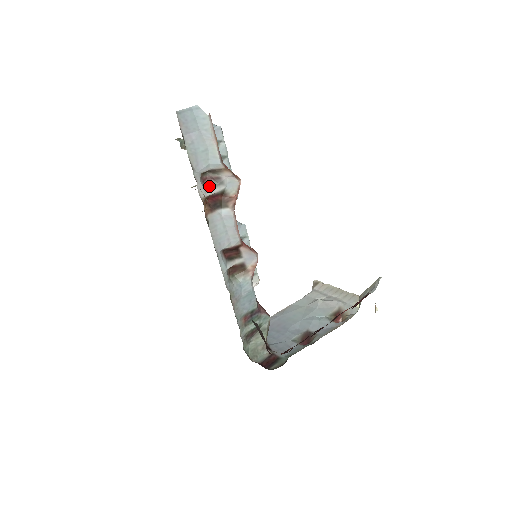
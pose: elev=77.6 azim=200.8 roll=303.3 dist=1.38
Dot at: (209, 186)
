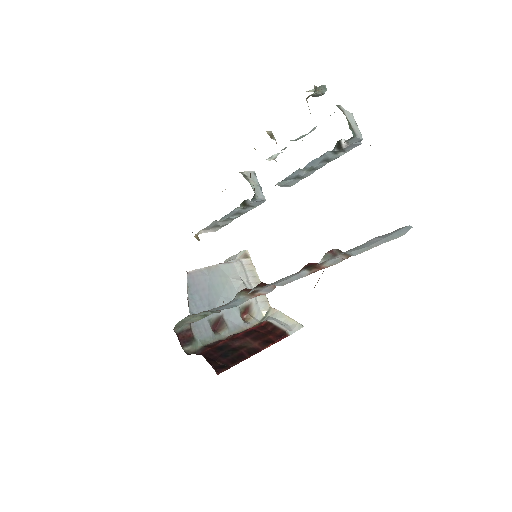
Dot at: (324, 257)
